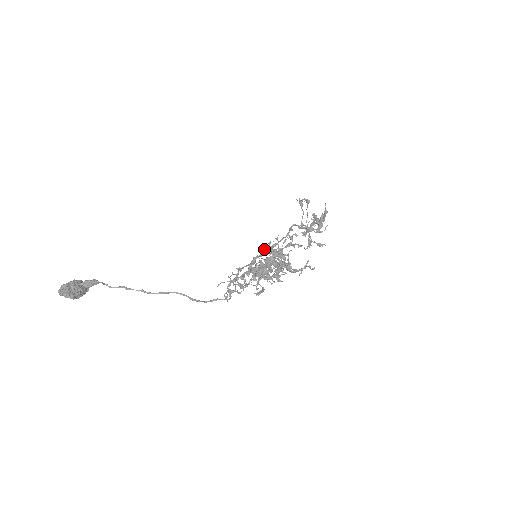
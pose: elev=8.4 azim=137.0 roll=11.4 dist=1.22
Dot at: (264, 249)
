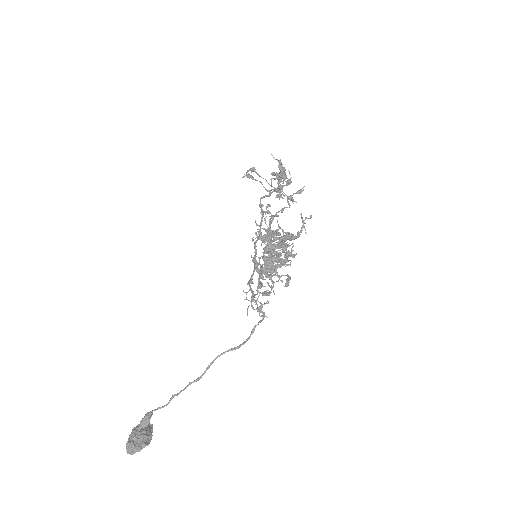
Dot at: occluded
